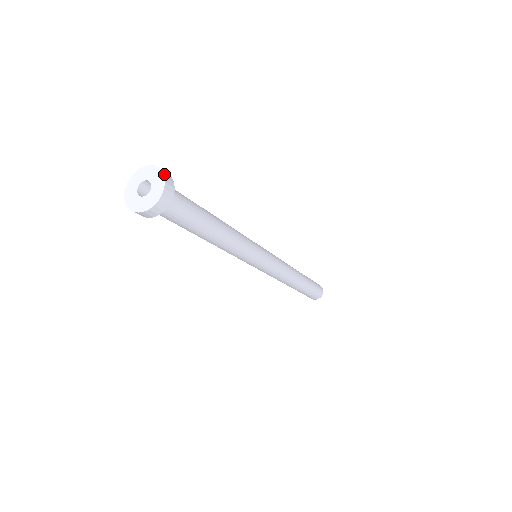
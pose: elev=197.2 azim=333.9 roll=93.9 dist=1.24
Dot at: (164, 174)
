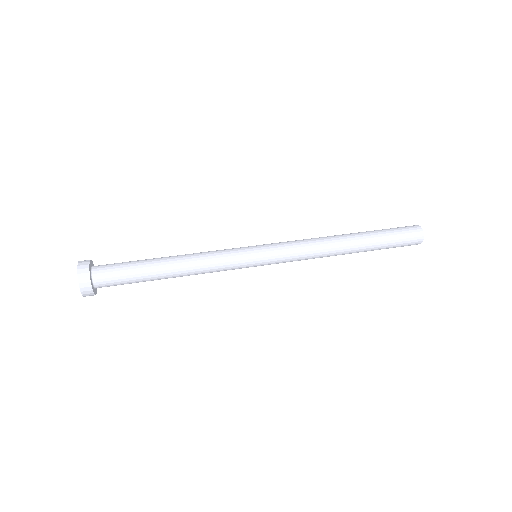
Dot at: (79, 276)
